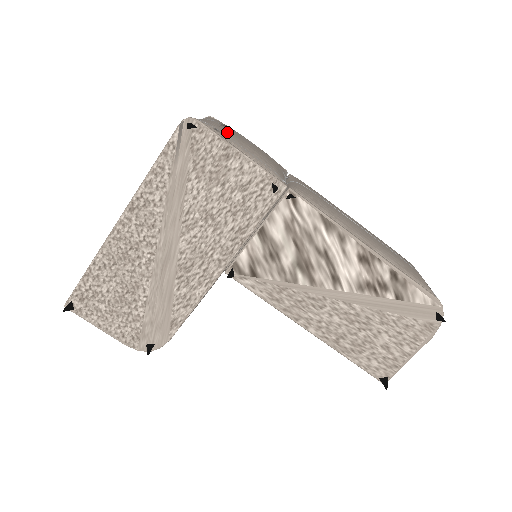
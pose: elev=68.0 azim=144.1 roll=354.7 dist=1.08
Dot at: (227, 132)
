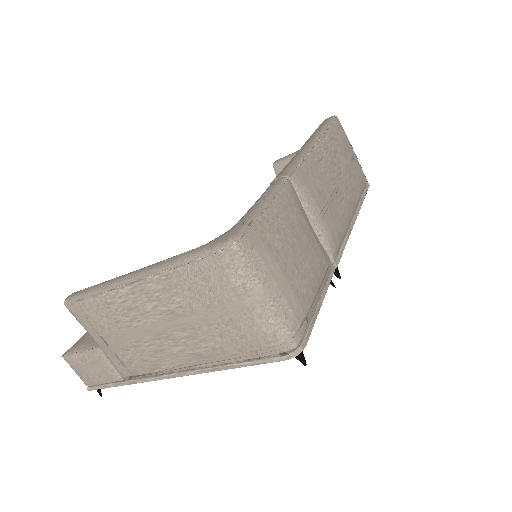
Dot at: (305, 297)
